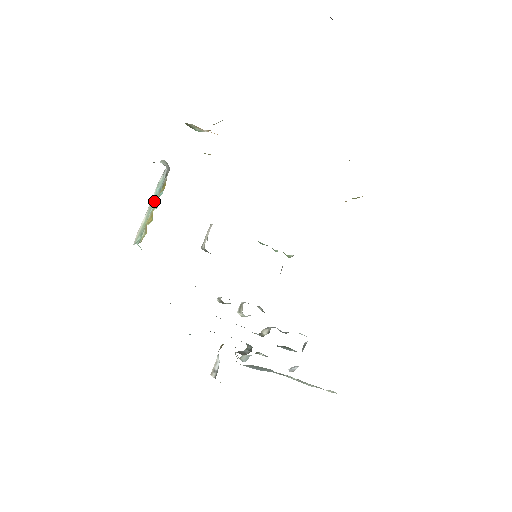
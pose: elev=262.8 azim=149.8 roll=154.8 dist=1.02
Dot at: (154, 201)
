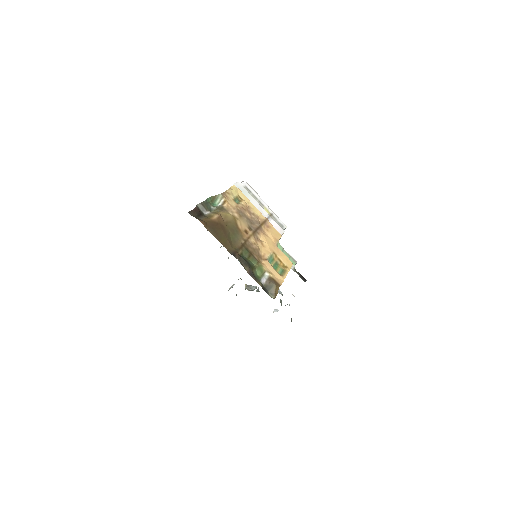
Dot at: occluded
